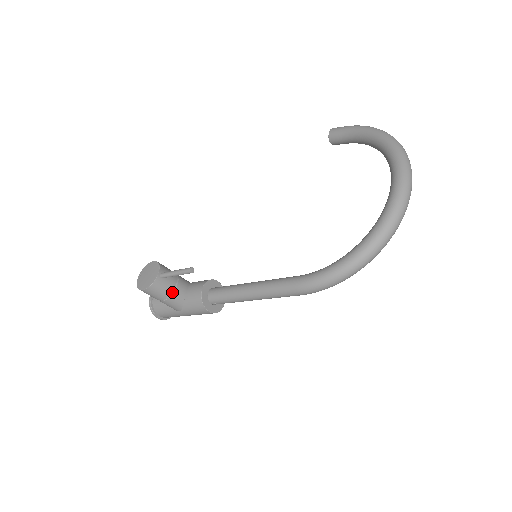
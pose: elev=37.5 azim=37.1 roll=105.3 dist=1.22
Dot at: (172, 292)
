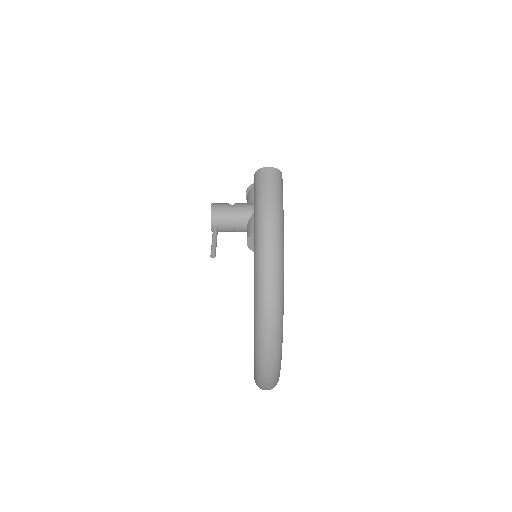
Dot at: (234, 231)
